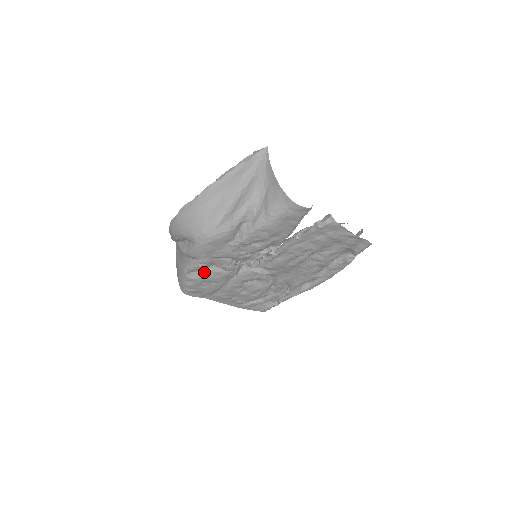
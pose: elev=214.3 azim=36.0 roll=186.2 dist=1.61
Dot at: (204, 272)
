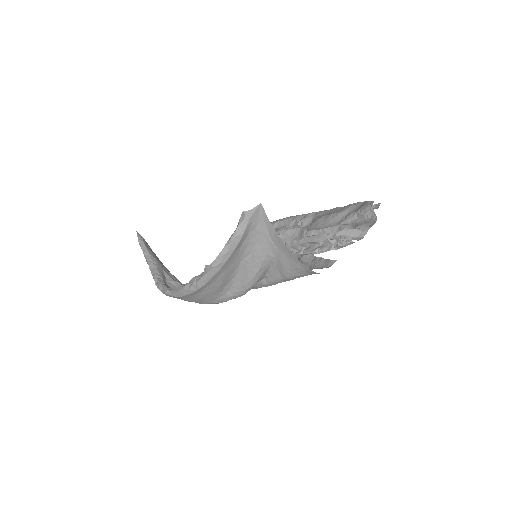
Dot at: occluded
